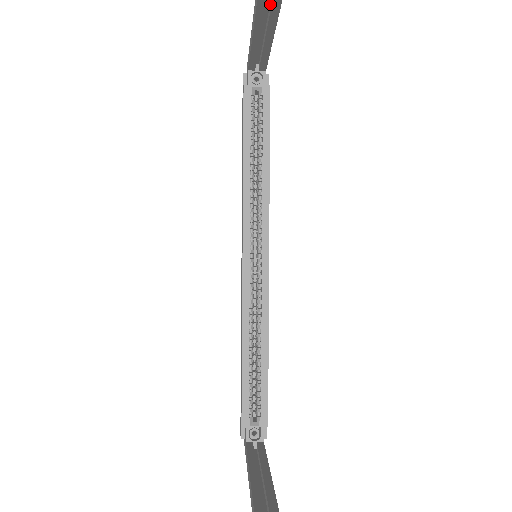
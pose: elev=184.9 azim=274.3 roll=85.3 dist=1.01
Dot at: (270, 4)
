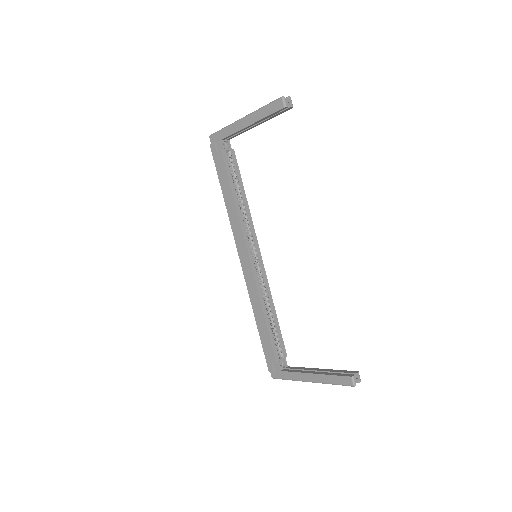
Dot at: occluded
